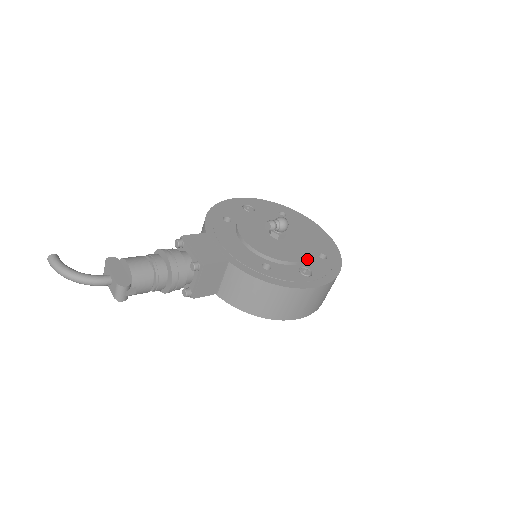
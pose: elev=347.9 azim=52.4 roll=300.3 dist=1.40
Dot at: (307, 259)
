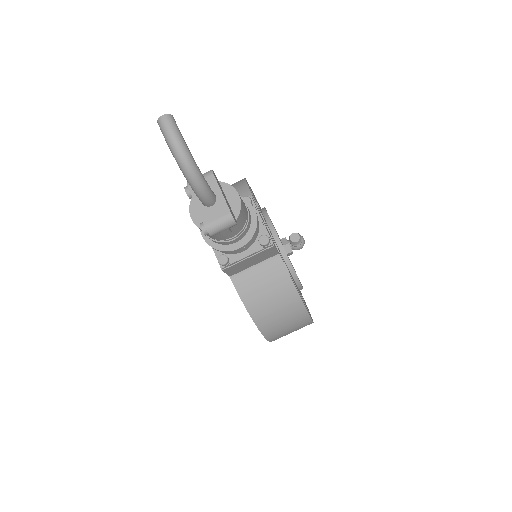
Dot at: occluded
